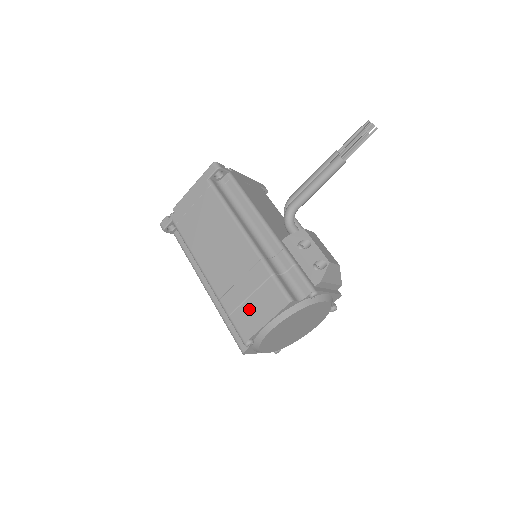
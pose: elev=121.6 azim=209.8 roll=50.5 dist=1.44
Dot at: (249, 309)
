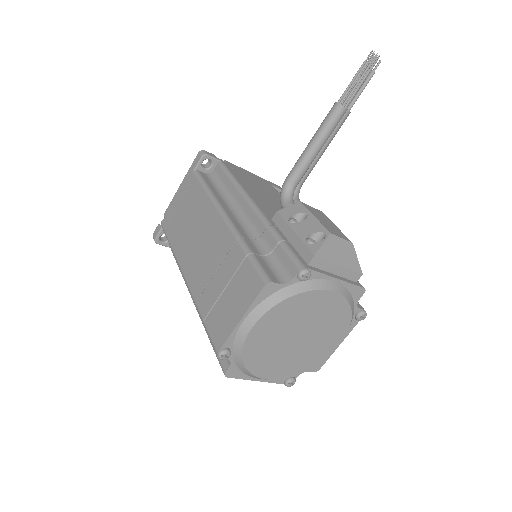
Dot at: (223, 306)
